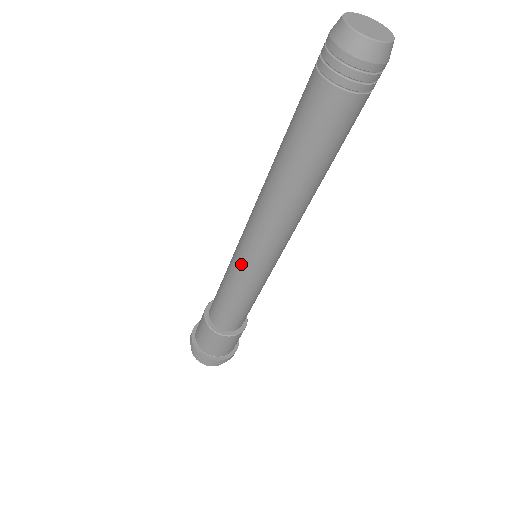
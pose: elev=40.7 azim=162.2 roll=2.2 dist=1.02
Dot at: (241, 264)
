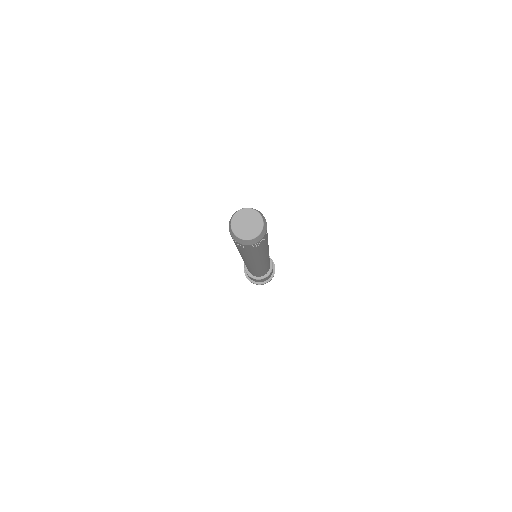
Dot at: occluded
